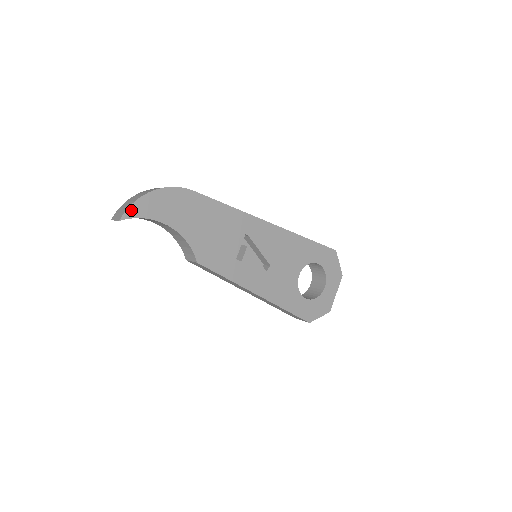
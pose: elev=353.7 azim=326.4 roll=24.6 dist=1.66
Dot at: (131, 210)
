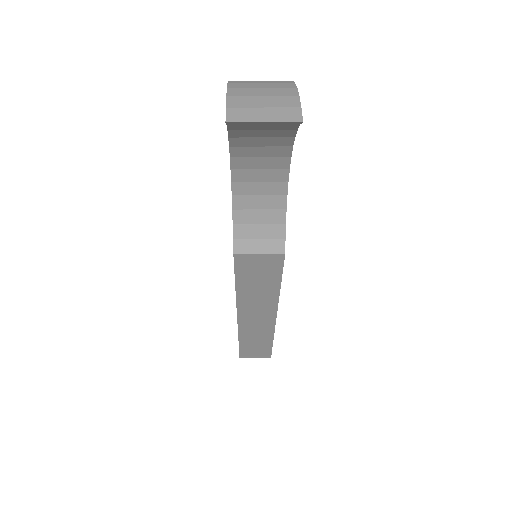
Dot at: occluded
